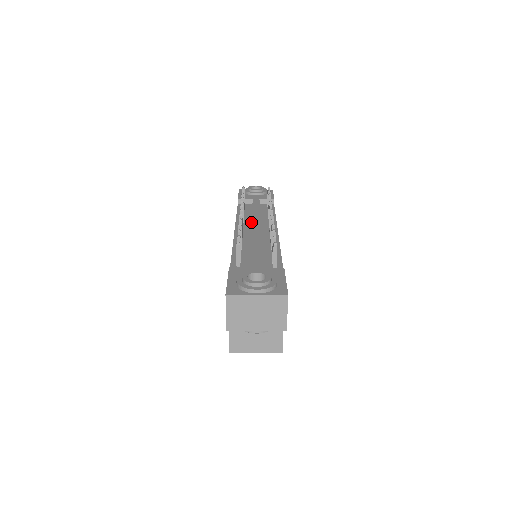
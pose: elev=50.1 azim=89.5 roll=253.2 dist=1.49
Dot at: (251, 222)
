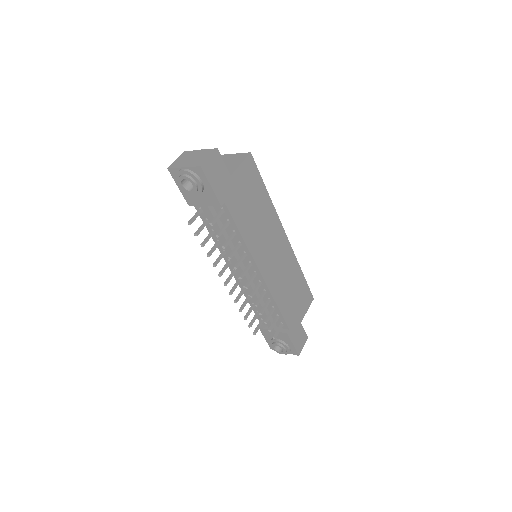
Dot at: occluded
